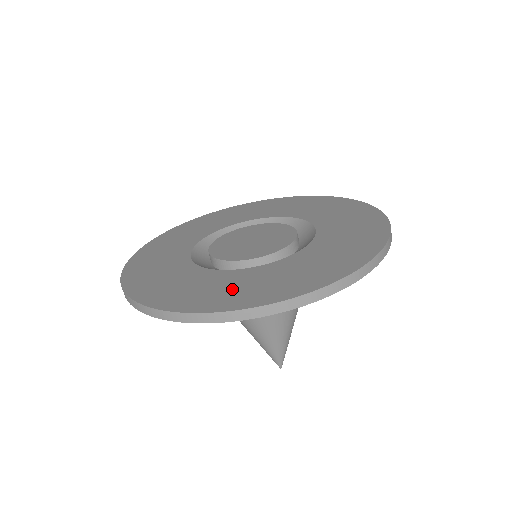
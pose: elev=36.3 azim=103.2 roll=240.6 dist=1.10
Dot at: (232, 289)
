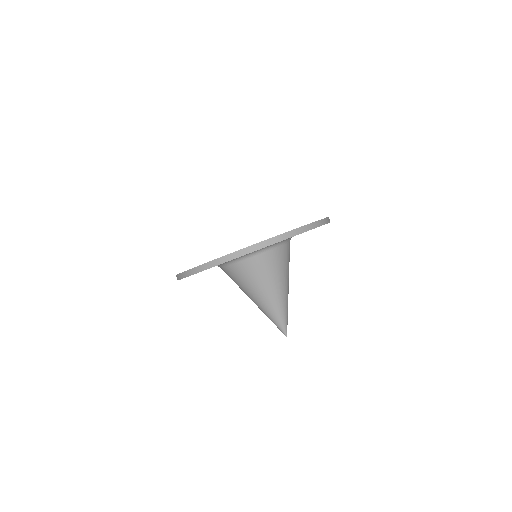
Dot at: occluded
